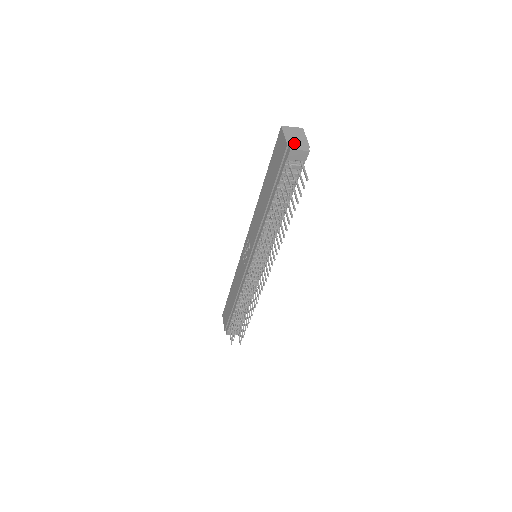
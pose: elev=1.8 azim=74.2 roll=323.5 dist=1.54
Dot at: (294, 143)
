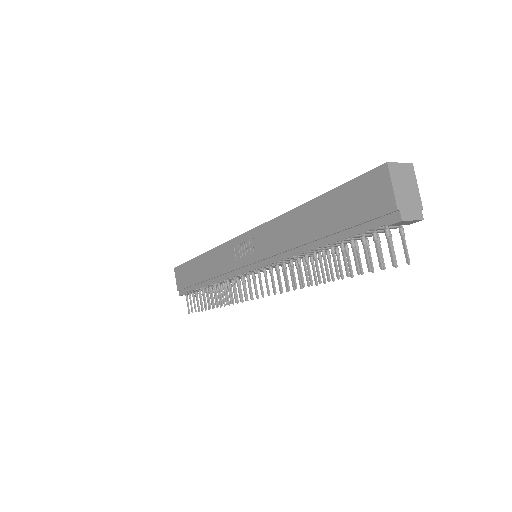
Dot at: (405, 204)
